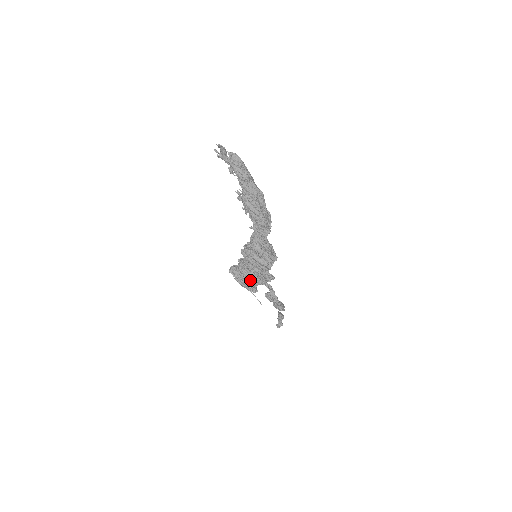
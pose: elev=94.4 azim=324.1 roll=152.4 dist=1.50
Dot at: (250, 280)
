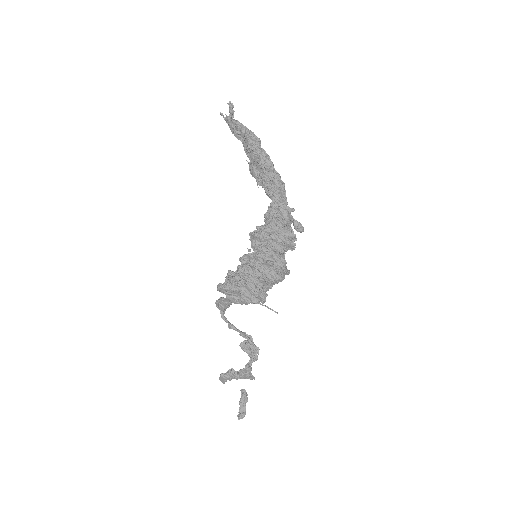
Dot at: (262, 278)
